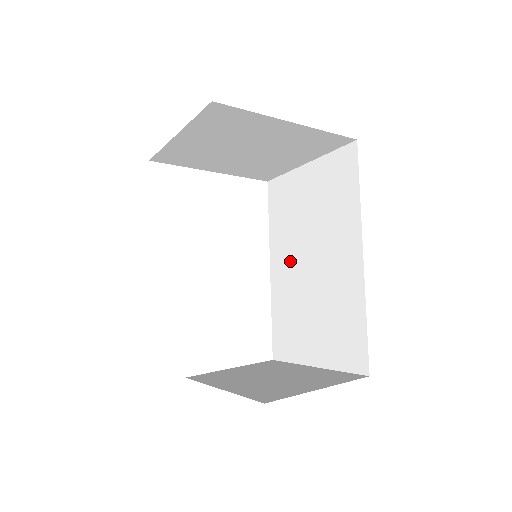
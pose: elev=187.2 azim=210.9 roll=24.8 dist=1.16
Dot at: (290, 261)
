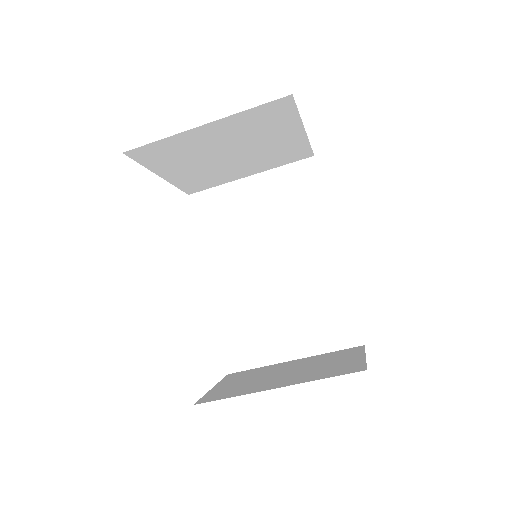
Dot at: (240, 269)
